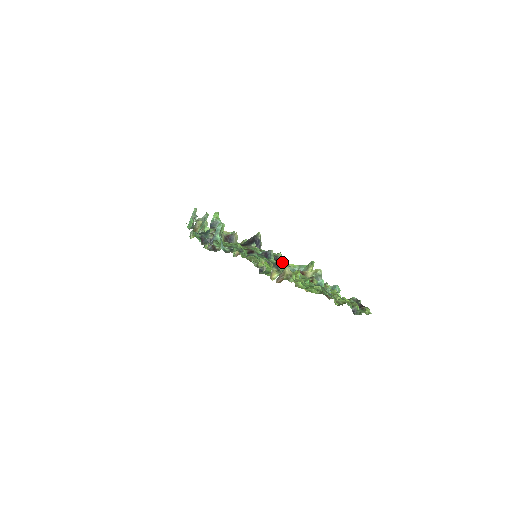
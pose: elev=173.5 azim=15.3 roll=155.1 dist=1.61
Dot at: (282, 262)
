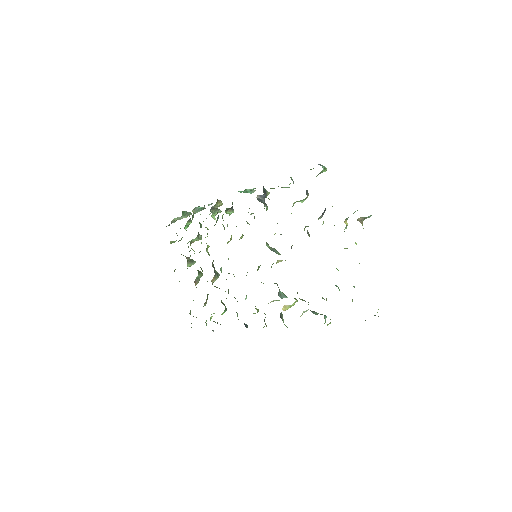
Dot at: occluded
